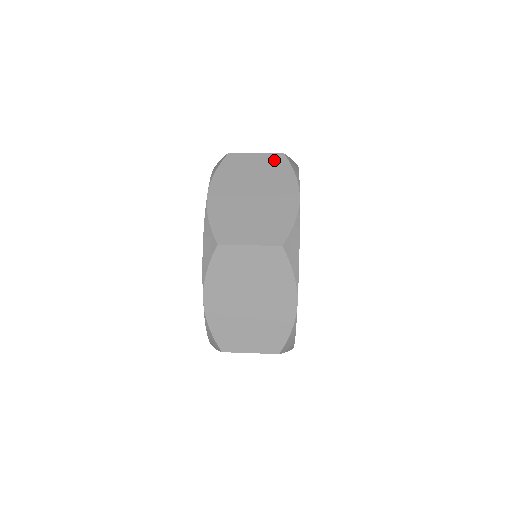
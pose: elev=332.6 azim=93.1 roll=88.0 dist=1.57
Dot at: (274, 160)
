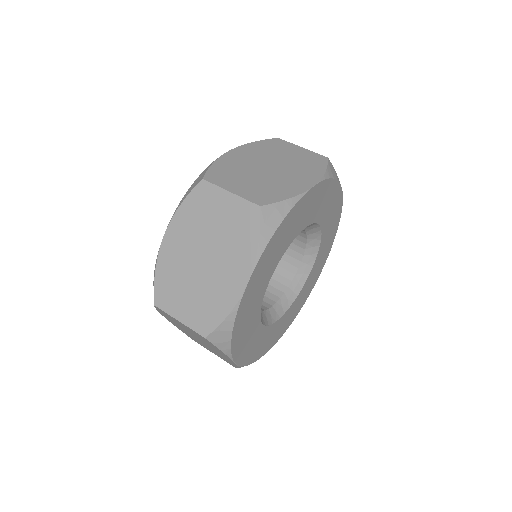
Dot at: (244, 213)
